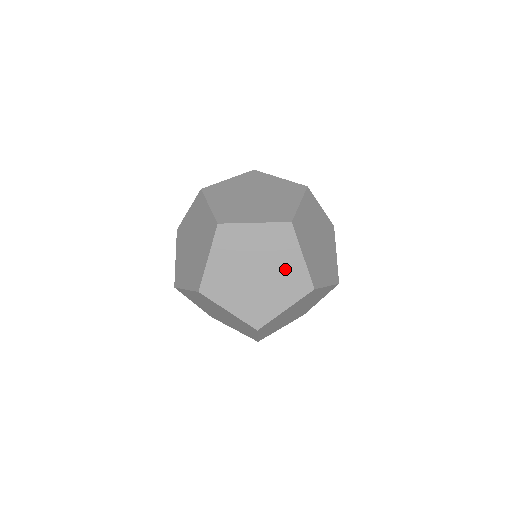
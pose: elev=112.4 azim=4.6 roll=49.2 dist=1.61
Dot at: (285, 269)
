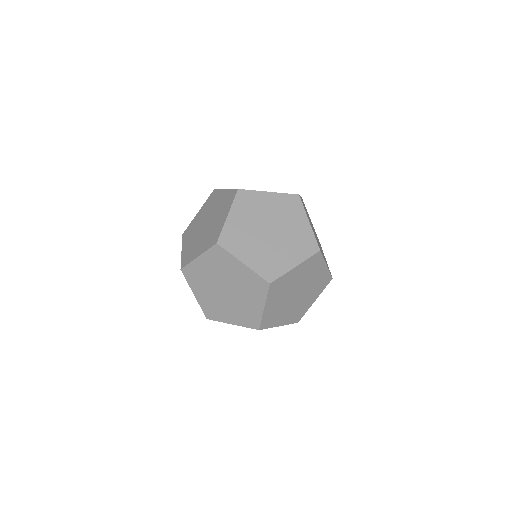
Dot at: (240, 279)
